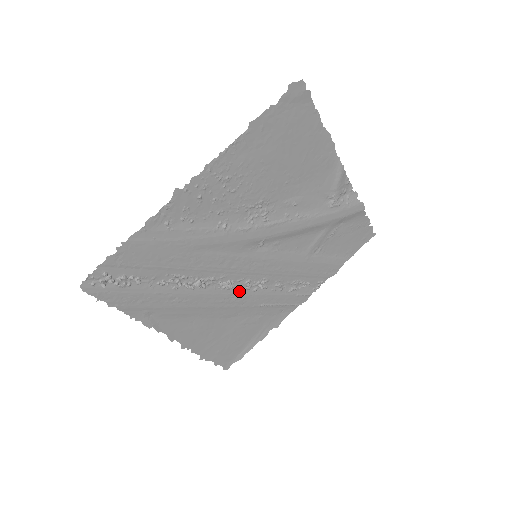
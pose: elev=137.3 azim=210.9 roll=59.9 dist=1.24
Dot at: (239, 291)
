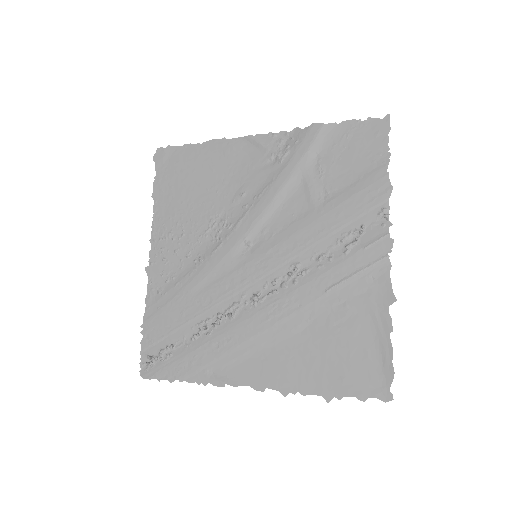
Dot at: (277, 296)
